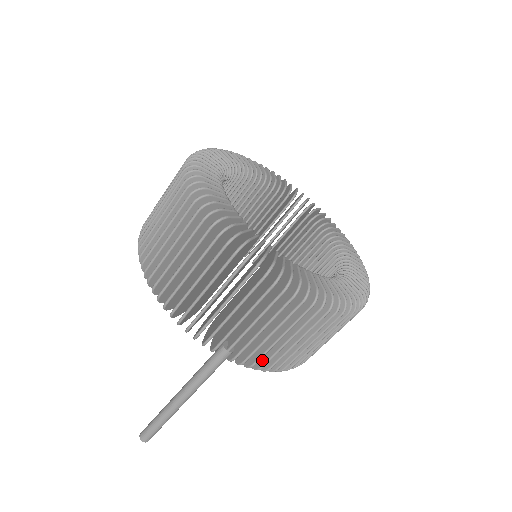
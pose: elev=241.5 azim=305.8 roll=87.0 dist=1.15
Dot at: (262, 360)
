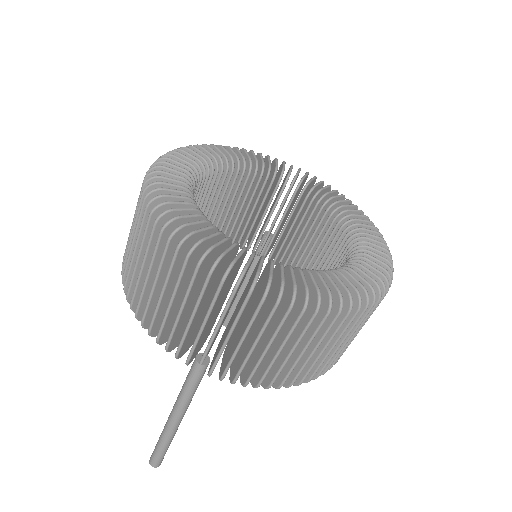
Dot at: (247, 374)
